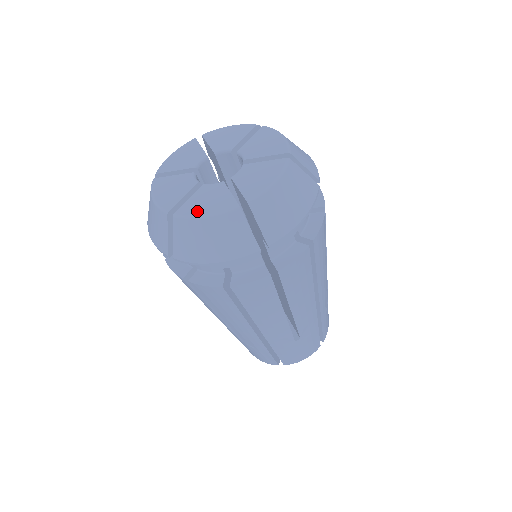
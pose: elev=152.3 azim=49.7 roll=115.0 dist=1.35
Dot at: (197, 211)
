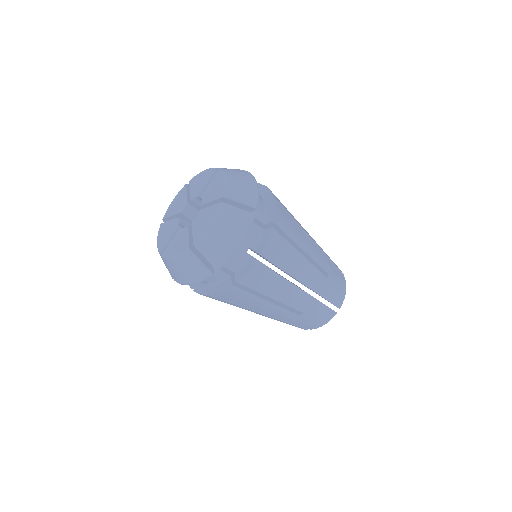
Dot at: (171, 252)
